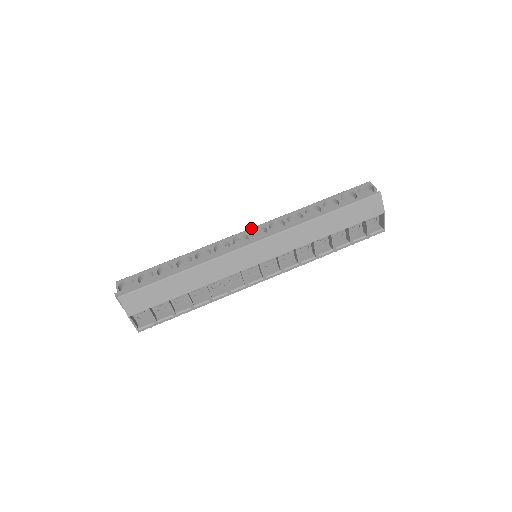
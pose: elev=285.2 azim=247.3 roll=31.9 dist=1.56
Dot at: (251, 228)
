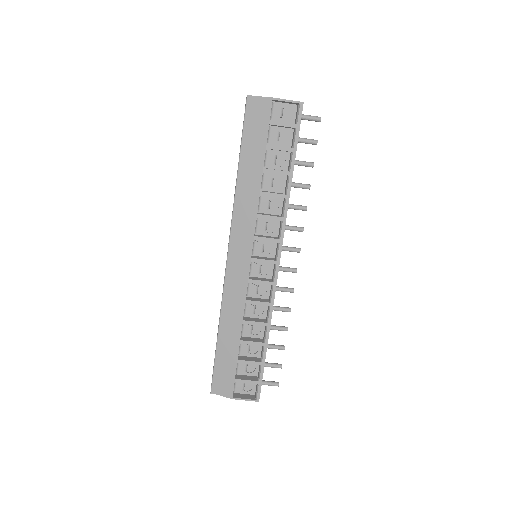
Dot at: occluded
